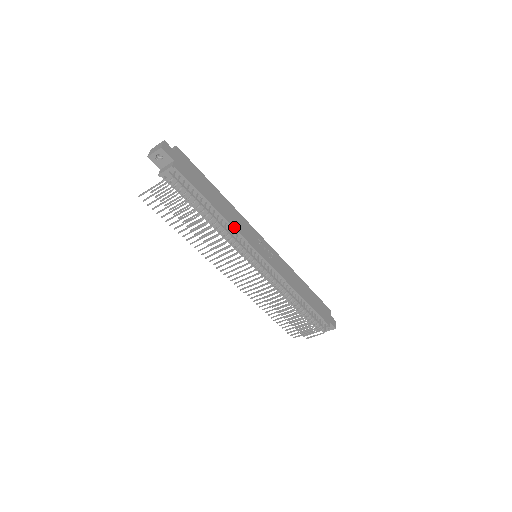
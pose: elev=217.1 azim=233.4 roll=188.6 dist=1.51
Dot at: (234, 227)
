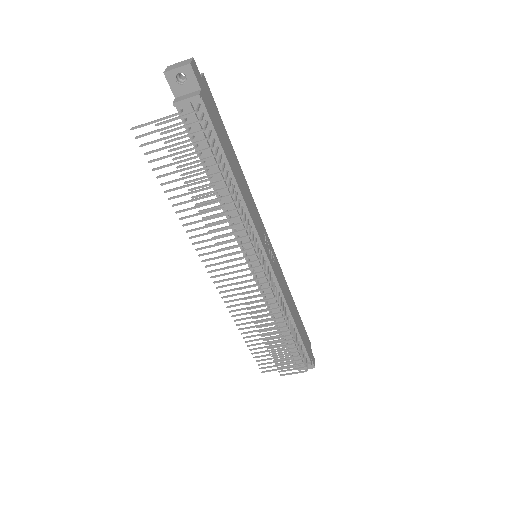
Dot at: (248, 208)
